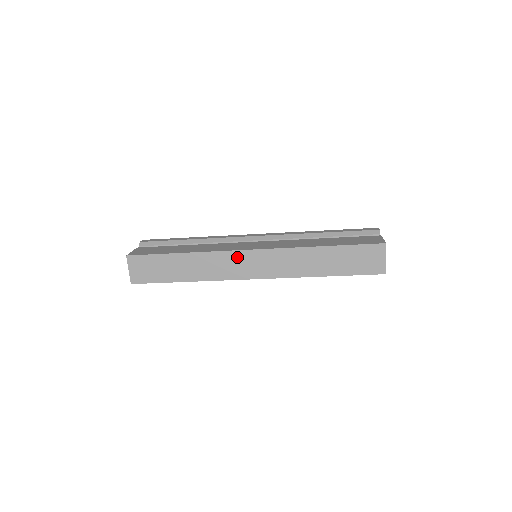
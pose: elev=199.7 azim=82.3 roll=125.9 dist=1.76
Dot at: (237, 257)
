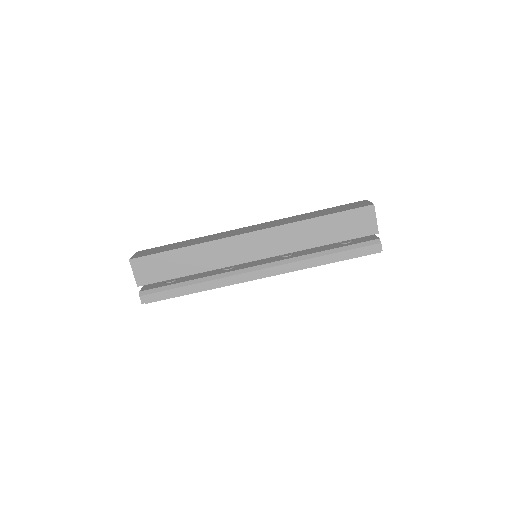
Dot at: occluded
